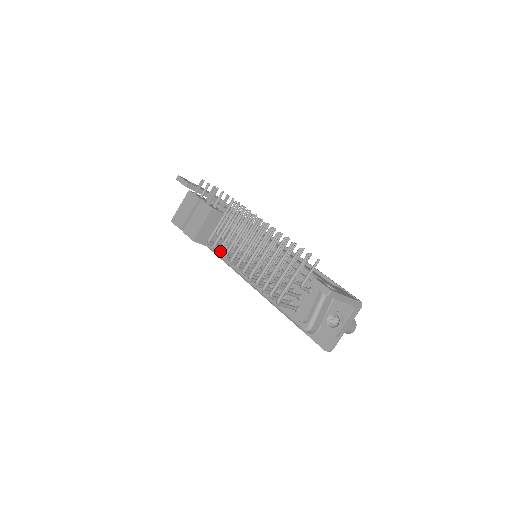
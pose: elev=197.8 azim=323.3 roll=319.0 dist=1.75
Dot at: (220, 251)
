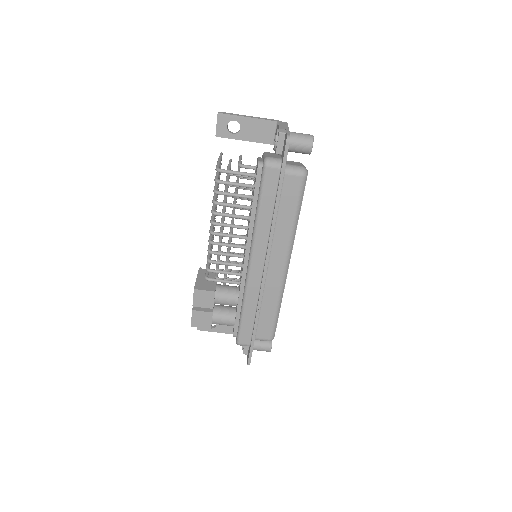
Dot at: (208, 259)
